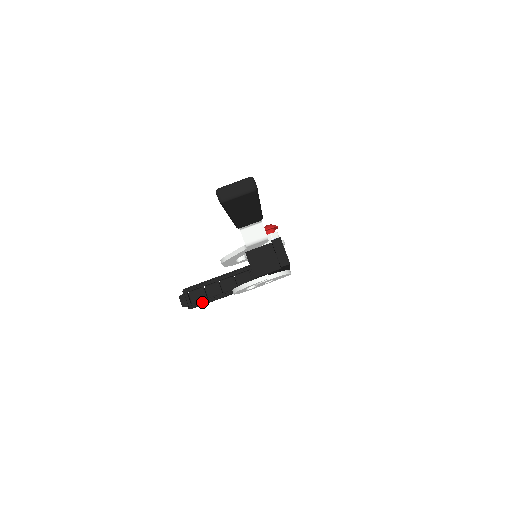
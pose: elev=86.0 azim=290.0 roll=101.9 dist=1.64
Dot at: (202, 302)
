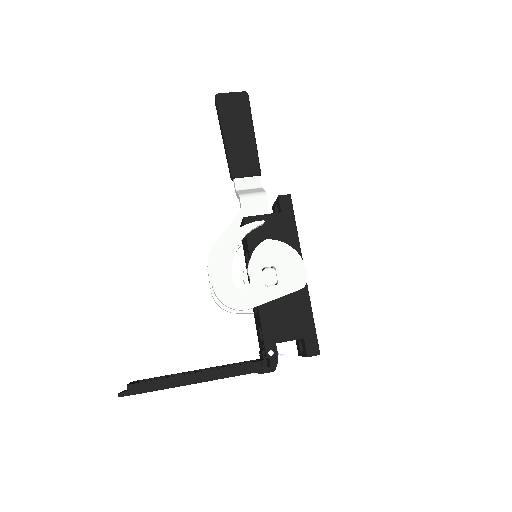
Dot at: (156, 382)
